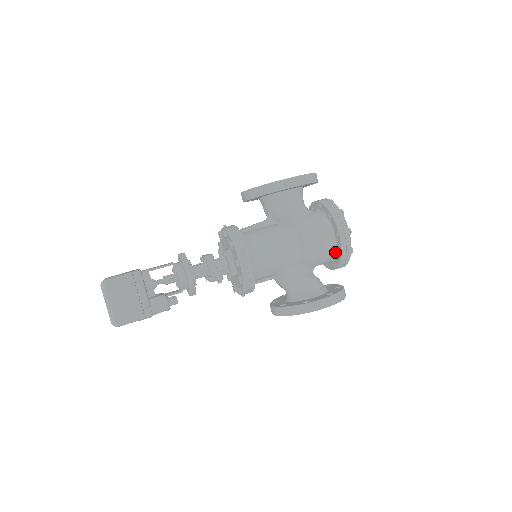
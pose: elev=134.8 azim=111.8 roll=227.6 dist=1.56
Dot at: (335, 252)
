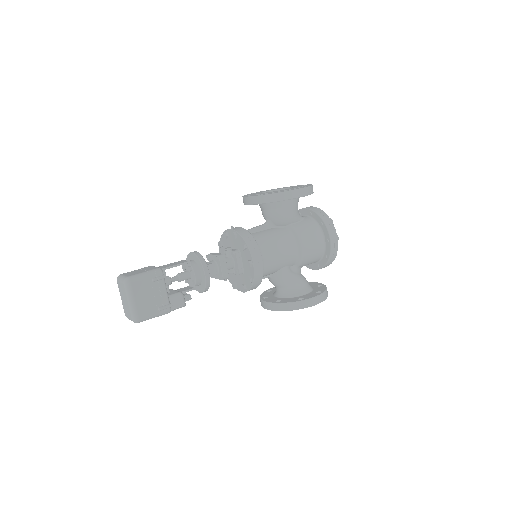
Dot at: (322, 255)
